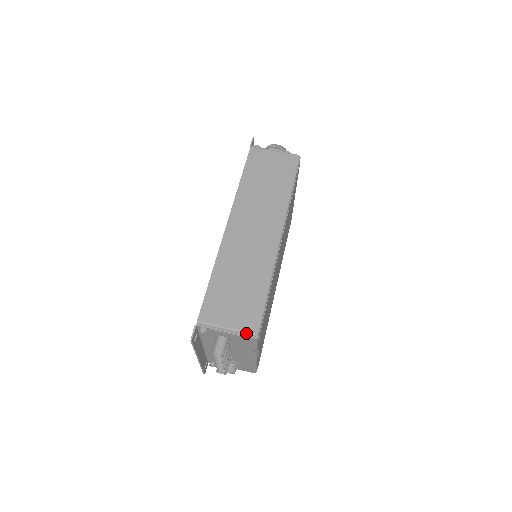
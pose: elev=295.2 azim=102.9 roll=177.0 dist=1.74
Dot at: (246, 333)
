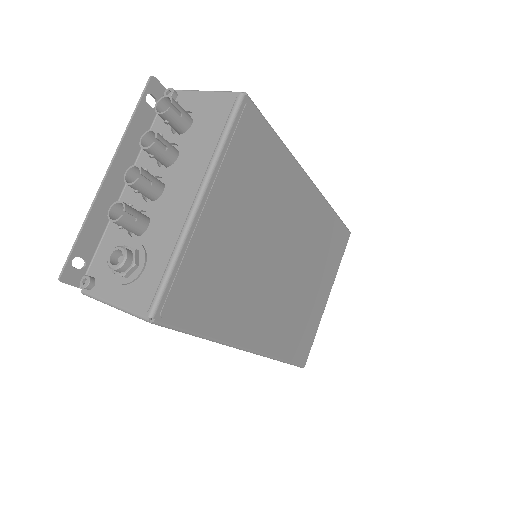
Dot at: (230, 92)
